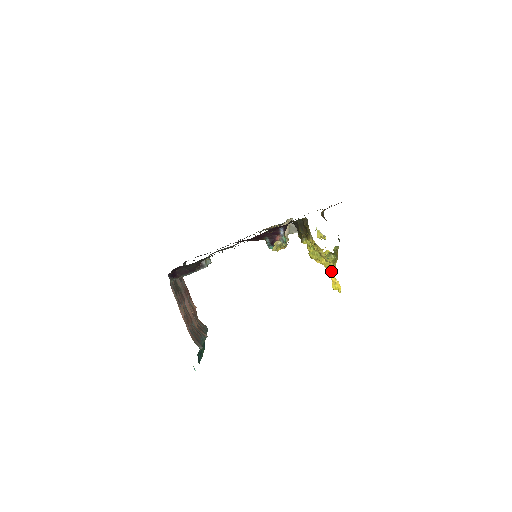
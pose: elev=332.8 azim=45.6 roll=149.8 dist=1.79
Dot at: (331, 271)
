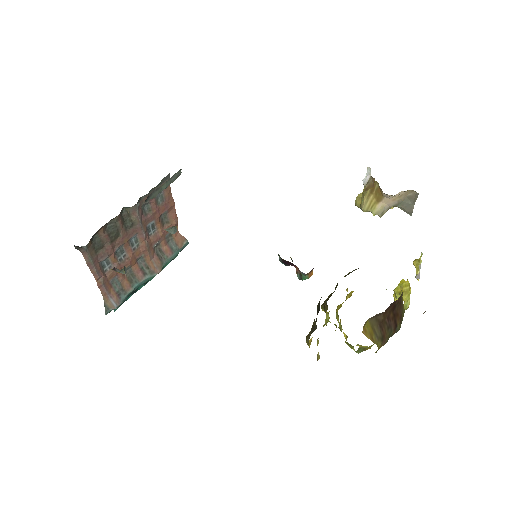
Dot at: occluded
